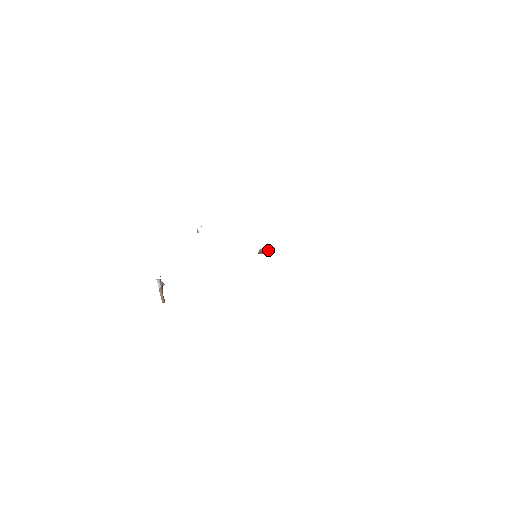
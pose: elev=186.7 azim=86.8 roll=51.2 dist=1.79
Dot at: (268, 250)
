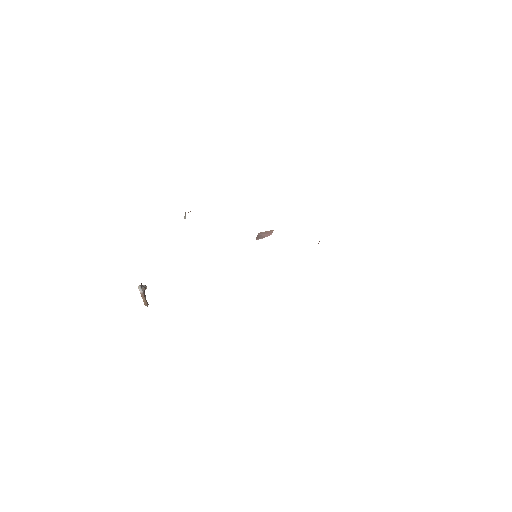
Dot at: (268, 235)
